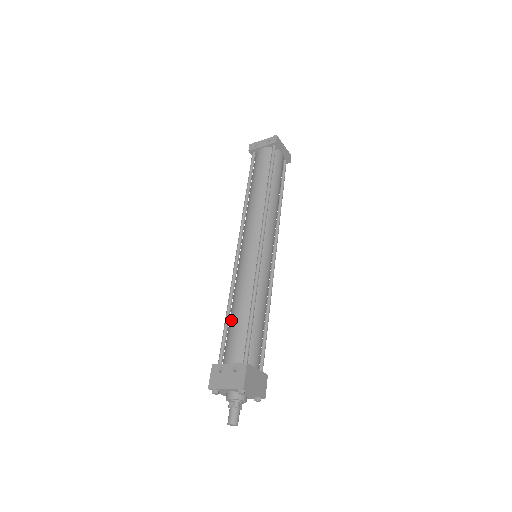
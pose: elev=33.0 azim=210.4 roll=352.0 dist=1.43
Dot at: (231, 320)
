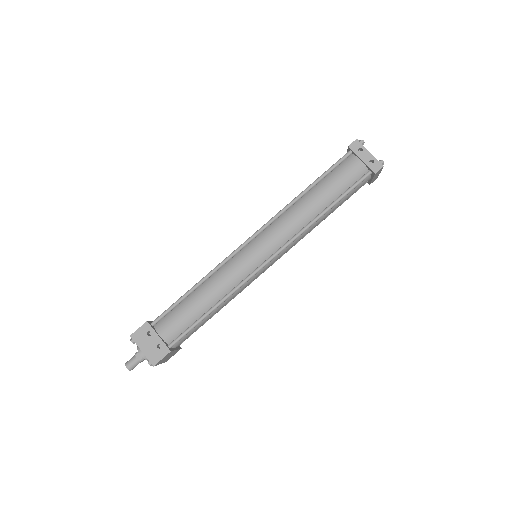
Dot at: (189, 300)
